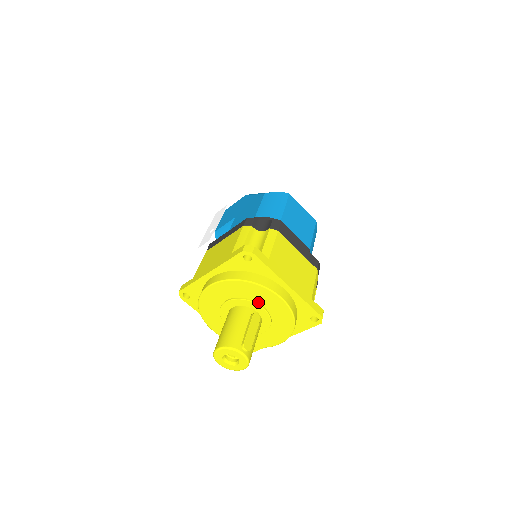
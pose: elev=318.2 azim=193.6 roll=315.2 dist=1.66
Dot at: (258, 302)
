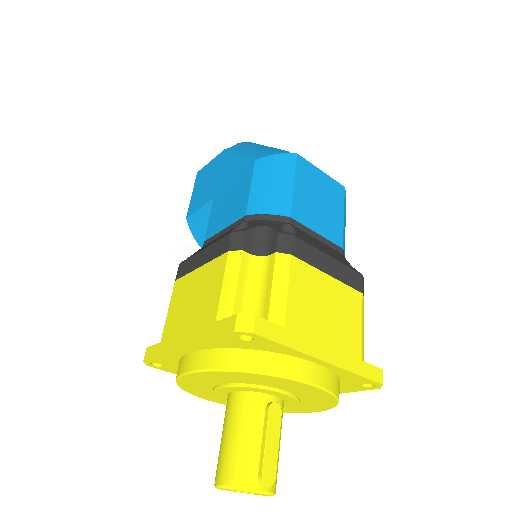
Dot at: (274, 387)
